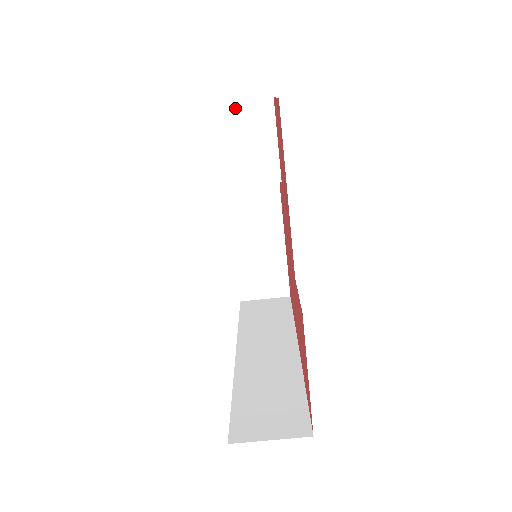
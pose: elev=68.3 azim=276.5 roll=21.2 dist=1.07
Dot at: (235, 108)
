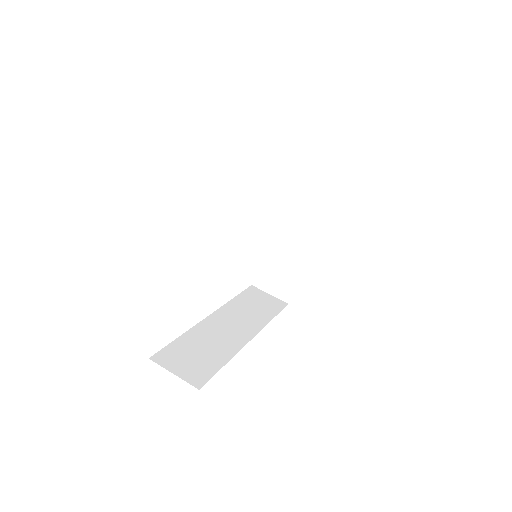
Dot at: (301, 144)
